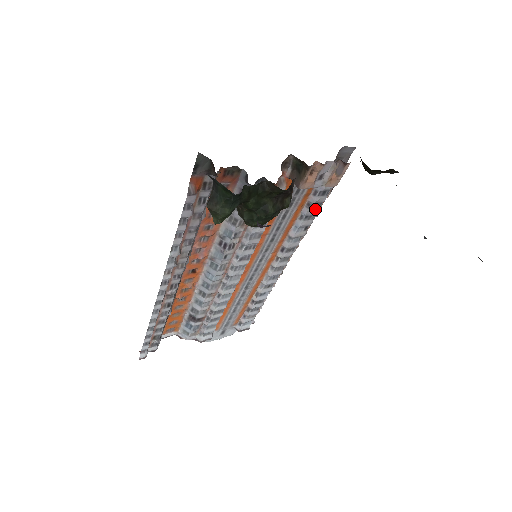
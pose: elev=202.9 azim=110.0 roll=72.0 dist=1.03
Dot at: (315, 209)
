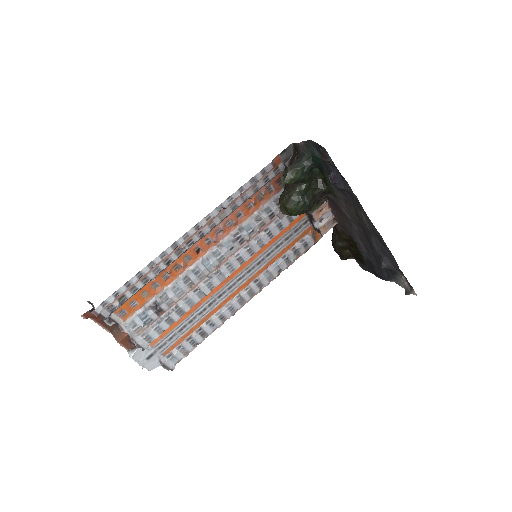
Dot at: (294, 256)
